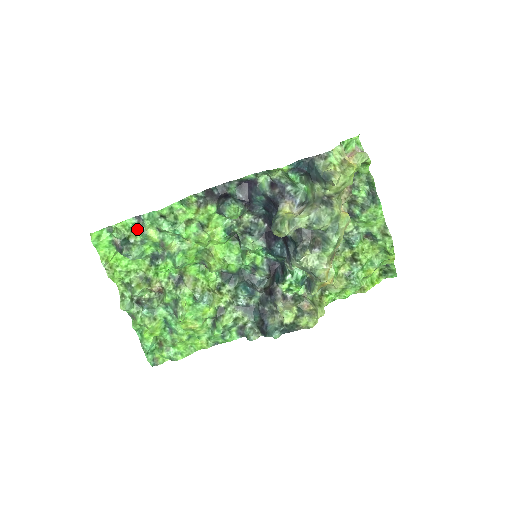
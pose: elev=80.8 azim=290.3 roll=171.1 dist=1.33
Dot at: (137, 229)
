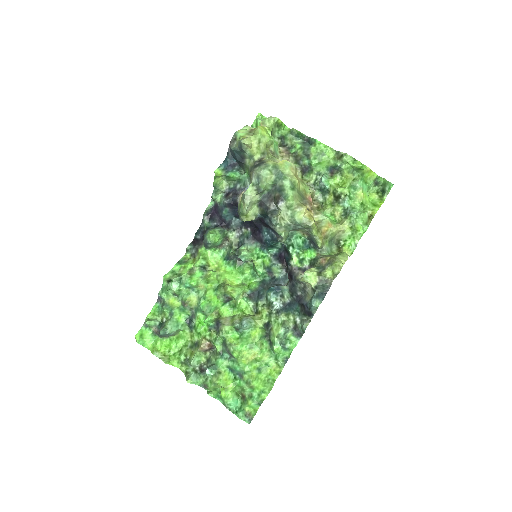
Dot at: (162, 308)
